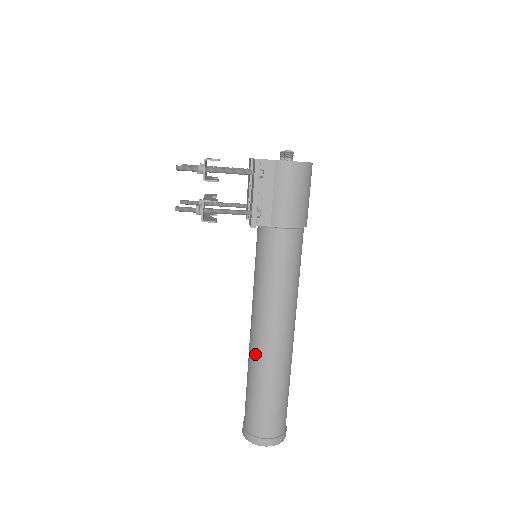
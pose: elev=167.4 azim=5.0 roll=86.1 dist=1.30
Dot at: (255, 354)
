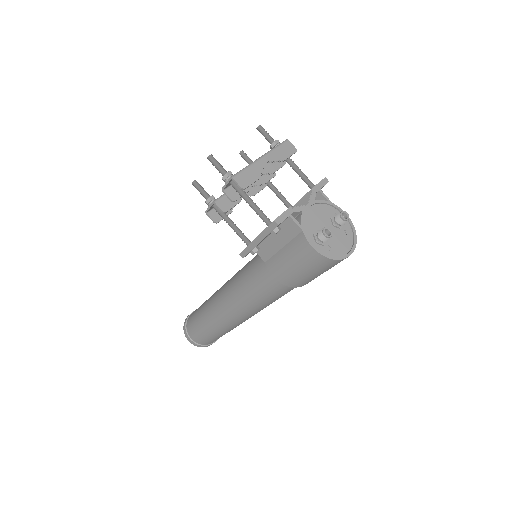
Dot at: (212, 301)
